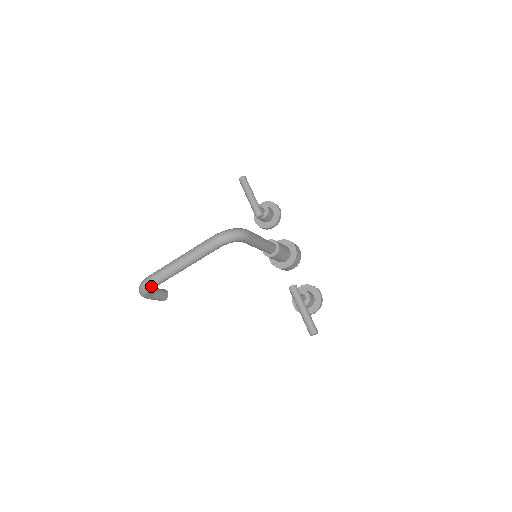
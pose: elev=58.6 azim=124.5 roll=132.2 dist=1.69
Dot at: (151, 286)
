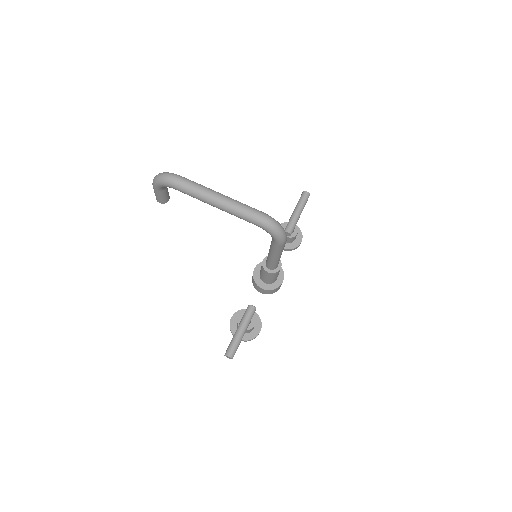
Dot at: (174, 185)
